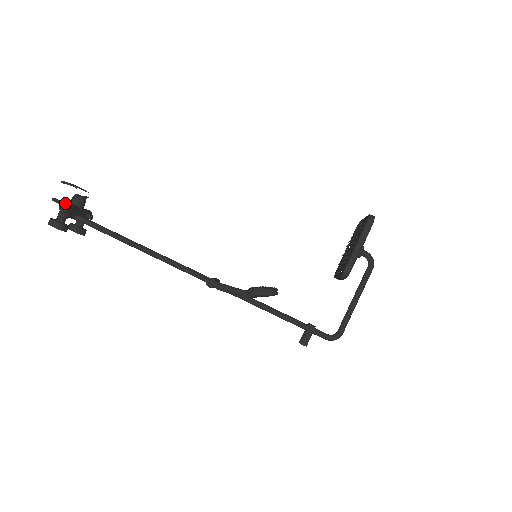
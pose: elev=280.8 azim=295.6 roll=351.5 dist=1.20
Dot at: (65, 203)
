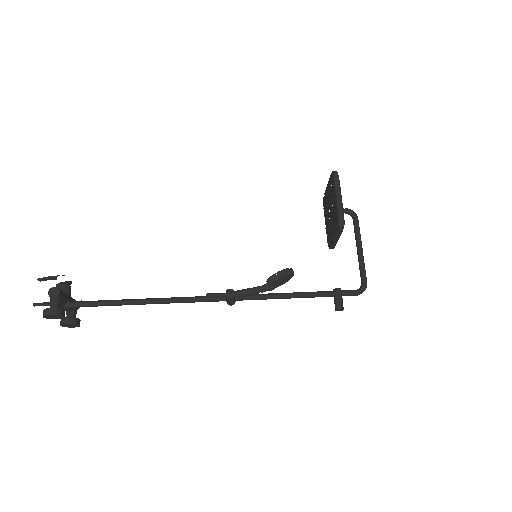
Dot at: (54, 288)
